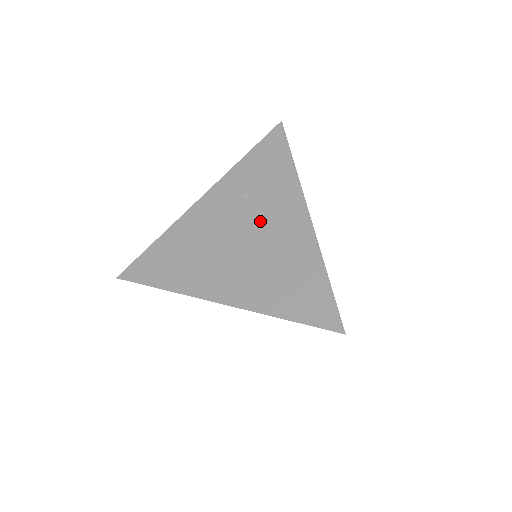
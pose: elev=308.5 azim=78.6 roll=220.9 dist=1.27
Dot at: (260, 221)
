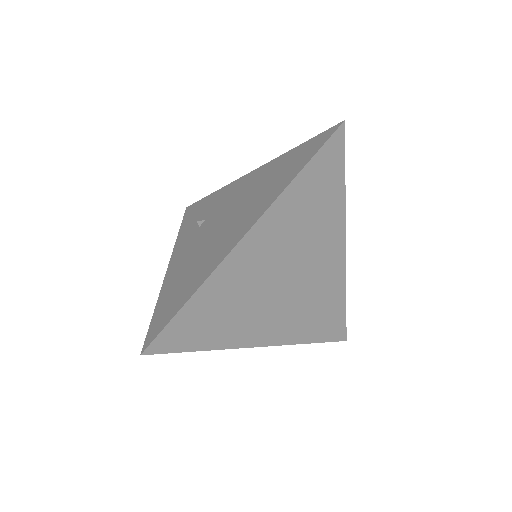
Dot at: (223, 208)
